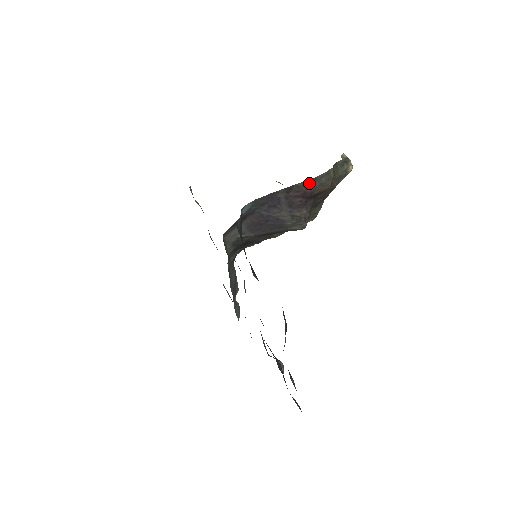
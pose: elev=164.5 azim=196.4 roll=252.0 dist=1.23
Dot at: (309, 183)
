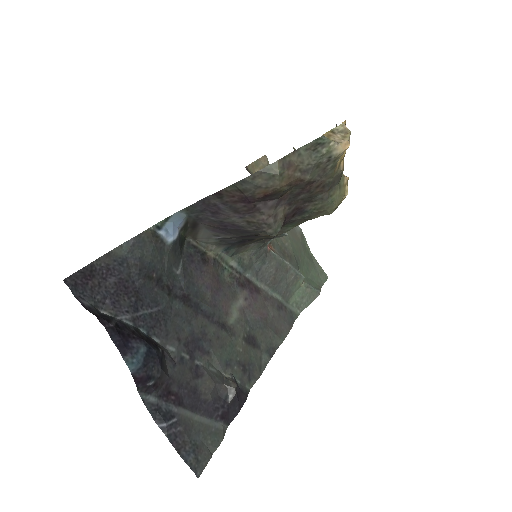
Dot at: (238, 187)
